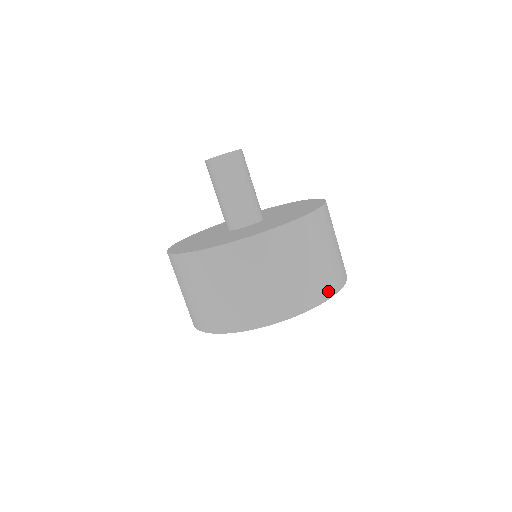
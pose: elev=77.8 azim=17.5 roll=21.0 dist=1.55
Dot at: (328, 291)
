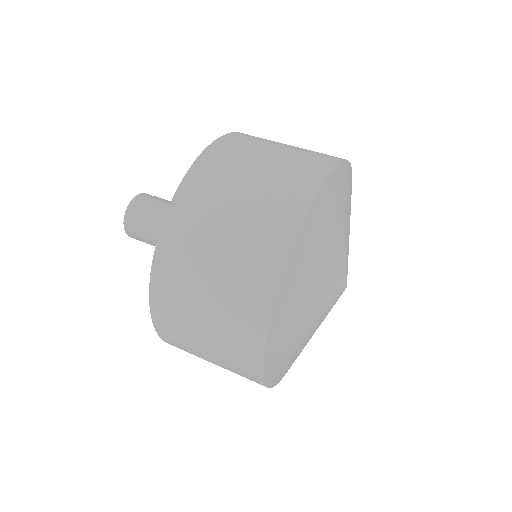
Dot at: occluded
